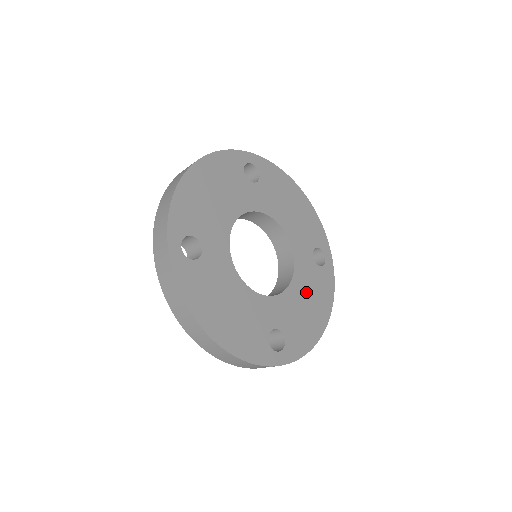
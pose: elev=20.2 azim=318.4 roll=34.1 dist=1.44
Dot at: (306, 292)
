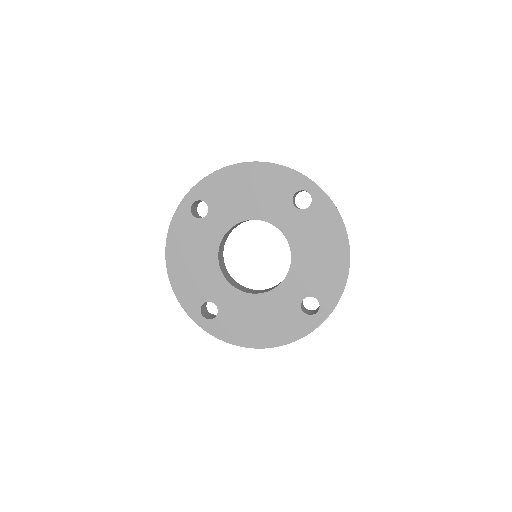
Dot at: (310, 245)
